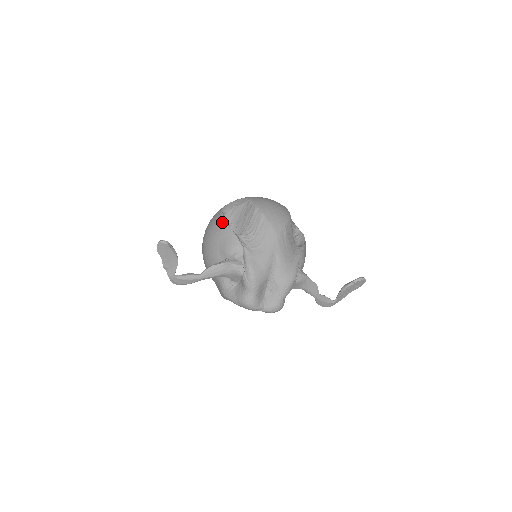
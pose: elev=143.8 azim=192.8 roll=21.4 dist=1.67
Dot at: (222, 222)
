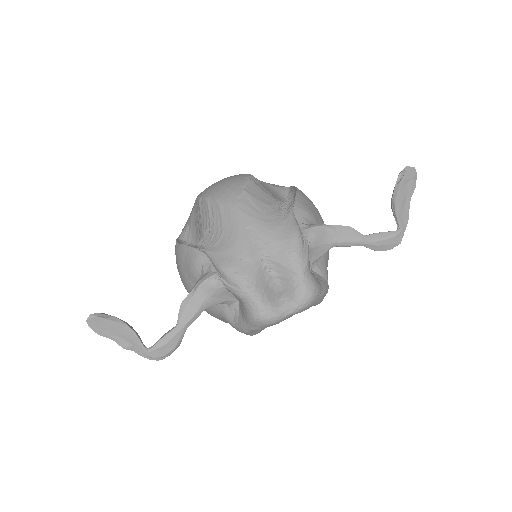
Dot at: (176, 247)
